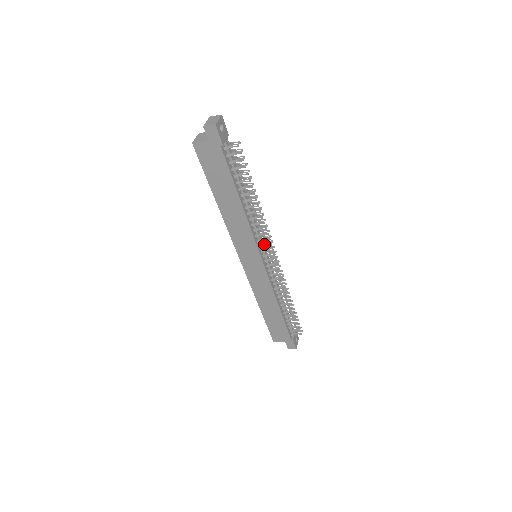
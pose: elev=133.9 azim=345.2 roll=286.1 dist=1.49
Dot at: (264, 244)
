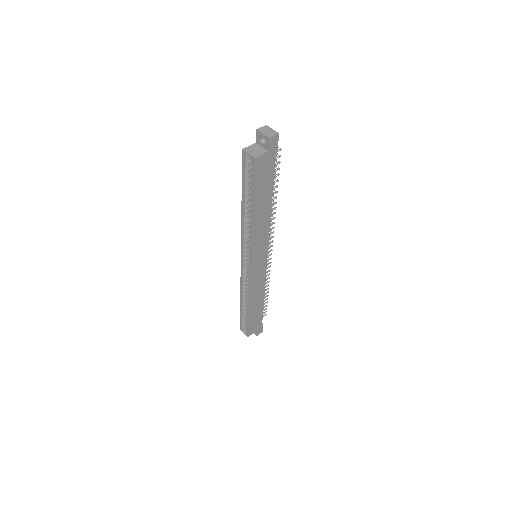
Dot at: occluded
